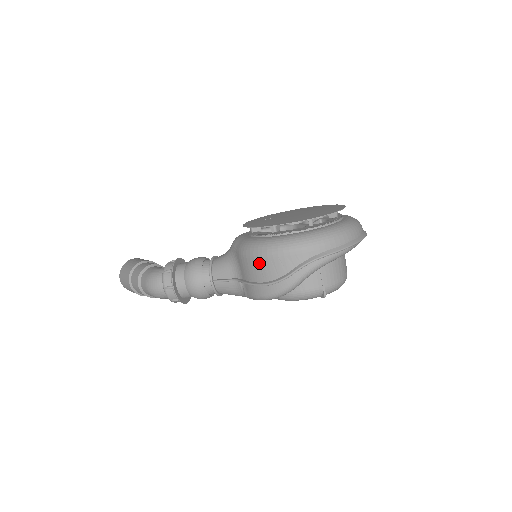
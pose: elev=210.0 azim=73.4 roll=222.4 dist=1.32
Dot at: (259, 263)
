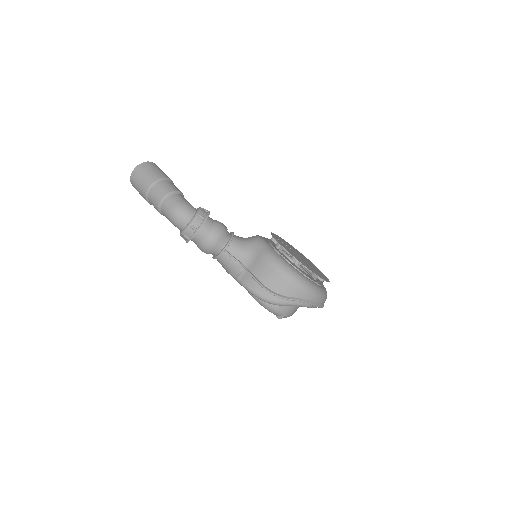
Dot at: (276, 276)
